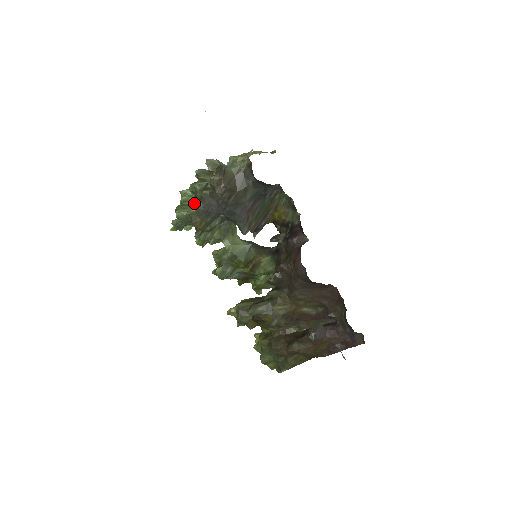
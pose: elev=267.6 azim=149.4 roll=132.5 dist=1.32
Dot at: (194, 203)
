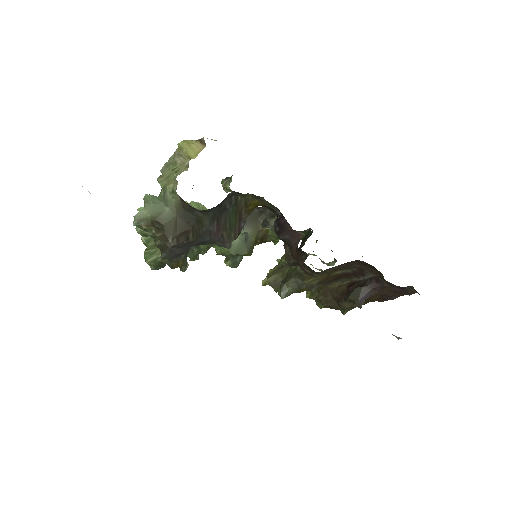
Dot at: (157, 248)
